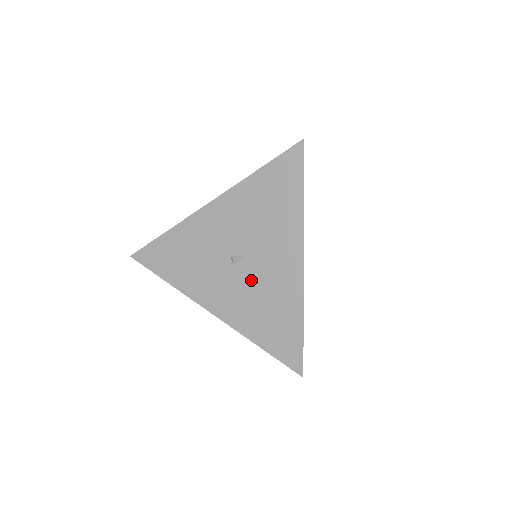
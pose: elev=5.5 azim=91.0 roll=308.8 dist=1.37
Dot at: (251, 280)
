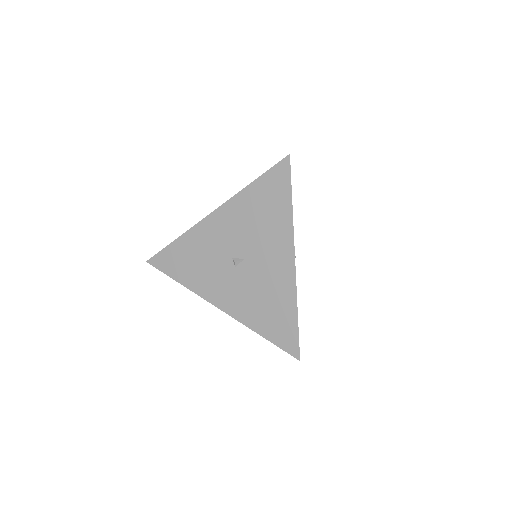
Dot at: (251, 279)
